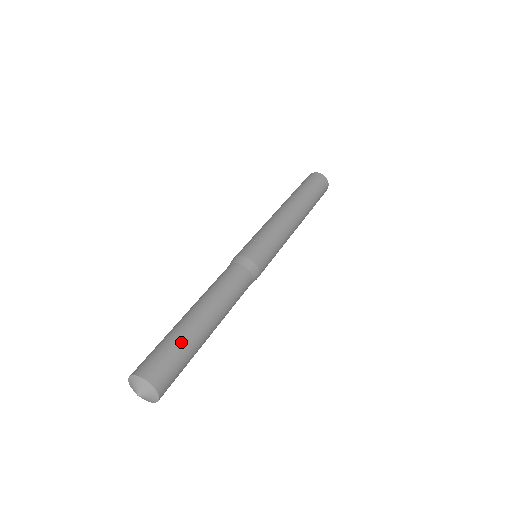
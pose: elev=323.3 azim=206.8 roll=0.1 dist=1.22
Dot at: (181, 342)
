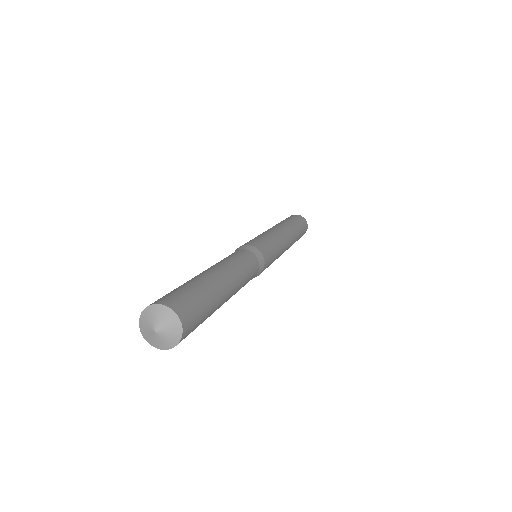
Dot at: (181, 285)
